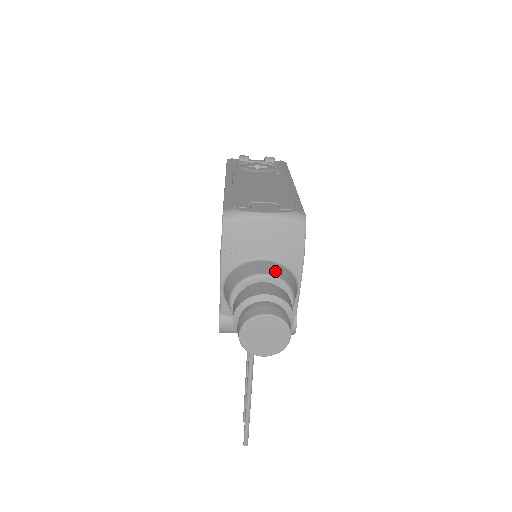
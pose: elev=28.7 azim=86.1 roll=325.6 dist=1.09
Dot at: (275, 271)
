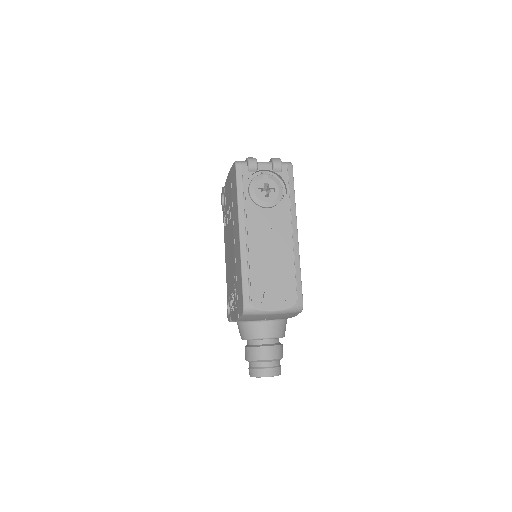
Dot at: (275, 332)
